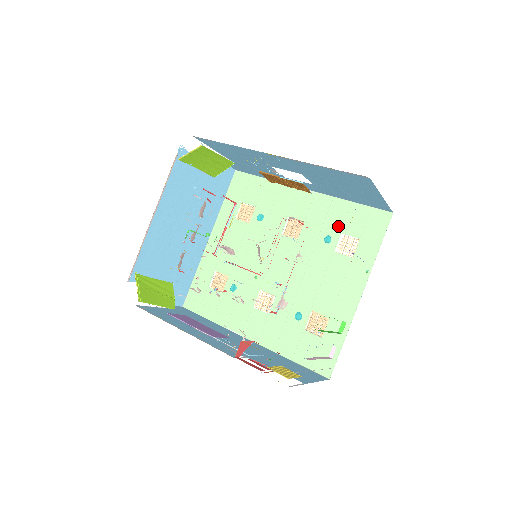
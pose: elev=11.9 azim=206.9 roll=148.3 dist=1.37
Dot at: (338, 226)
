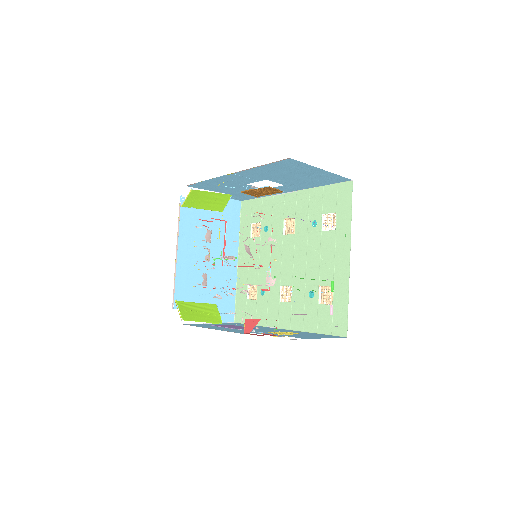
Dot at: (318, 210)
